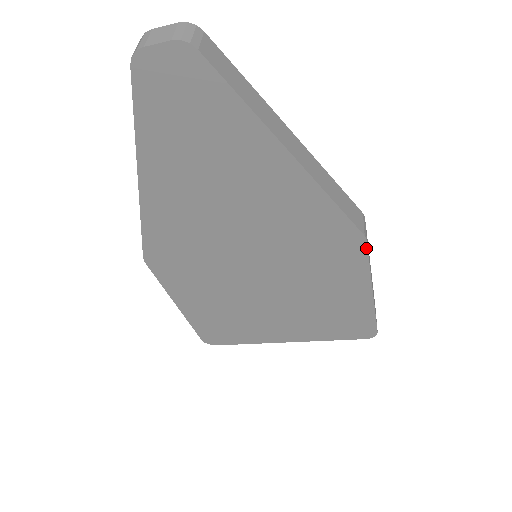
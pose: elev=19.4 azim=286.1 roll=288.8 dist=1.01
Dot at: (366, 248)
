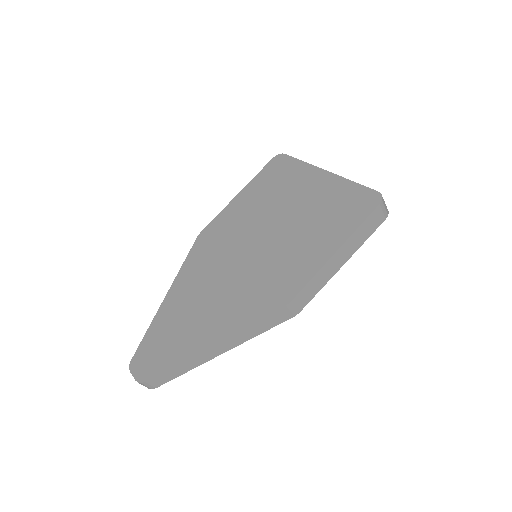
Dot at: (304, 306)
